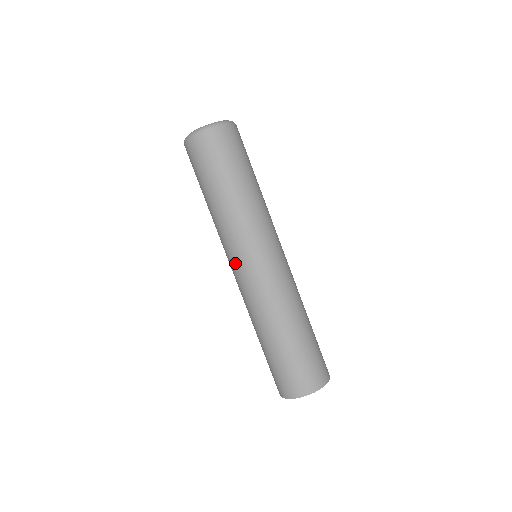
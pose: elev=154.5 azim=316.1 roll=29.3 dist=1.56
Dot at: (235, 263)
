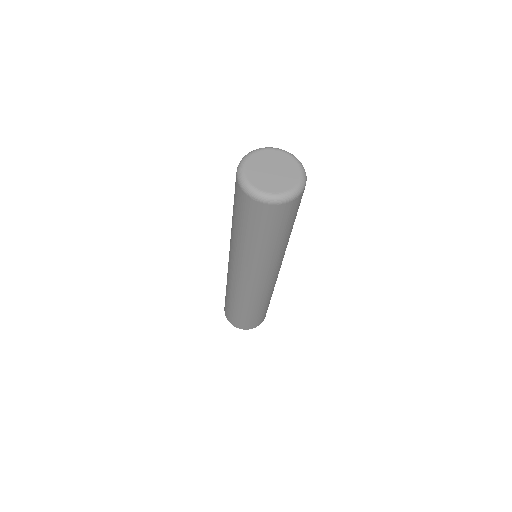
Dot at: (230, 259)
